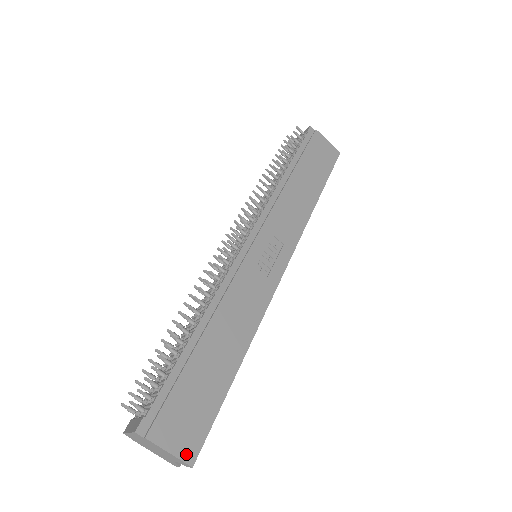
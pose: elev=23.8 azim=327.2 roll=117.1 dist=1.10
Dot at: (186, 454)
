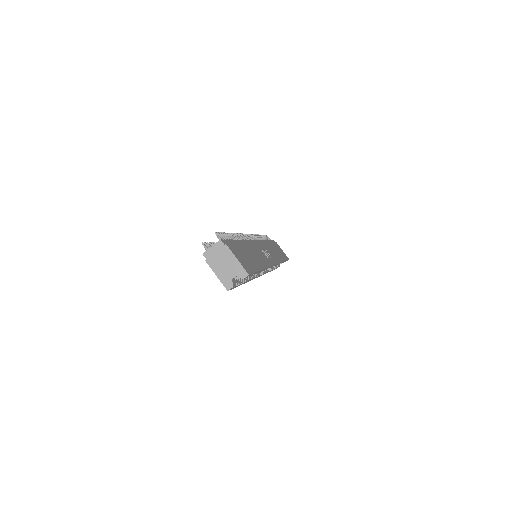
Dot at: (245, 268)
